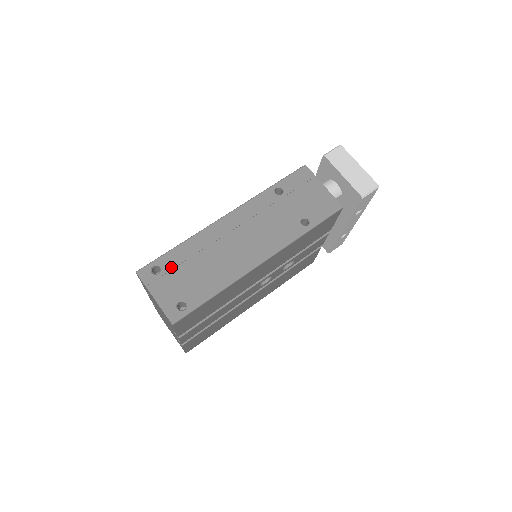
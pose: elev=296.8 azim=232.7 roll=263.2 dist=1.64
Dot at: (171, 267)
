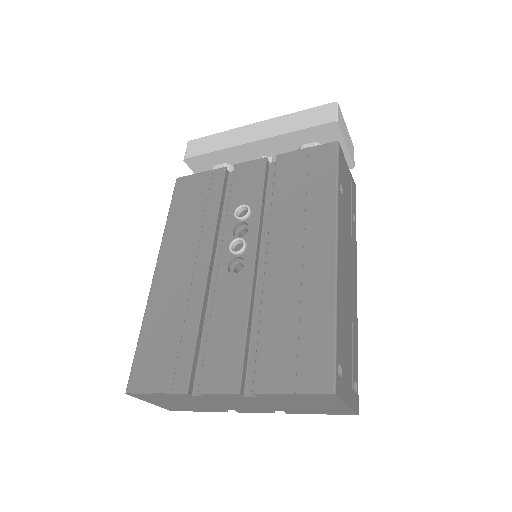
Dot at: (343, 355)
